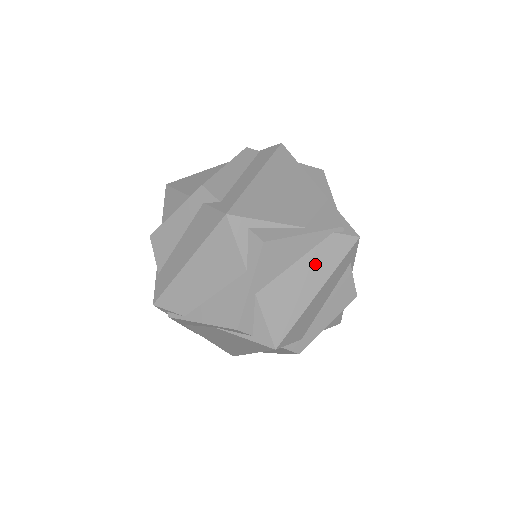
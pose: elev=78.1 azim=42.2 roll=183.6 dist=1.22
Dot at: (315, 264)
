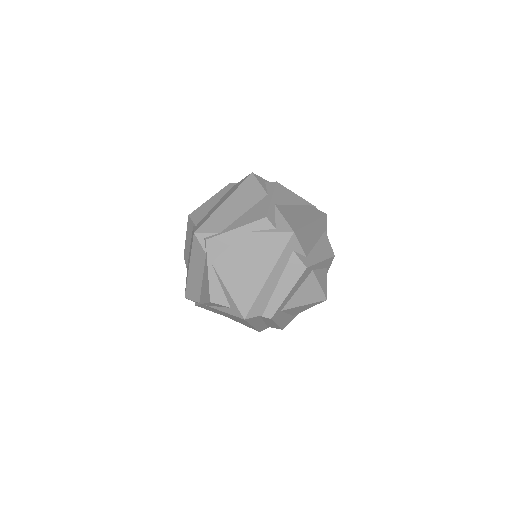
Dot at: (306, 211)
